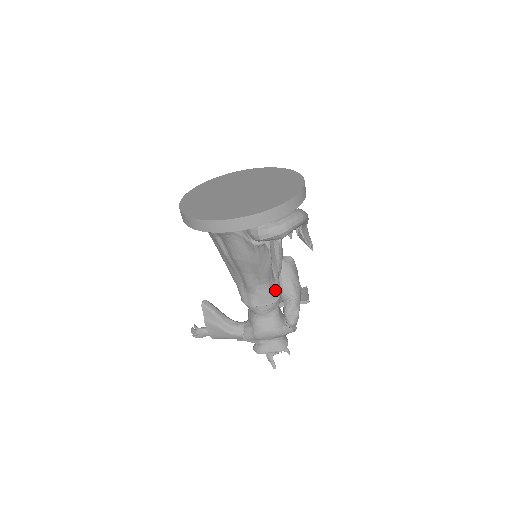
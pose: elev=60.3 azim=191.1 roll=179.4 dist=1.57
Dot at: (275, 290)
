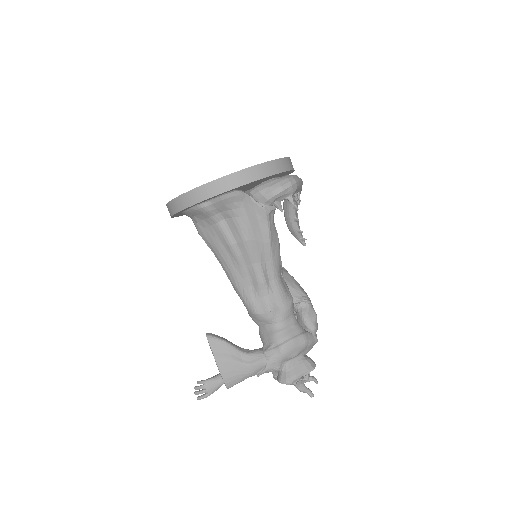
Dot at: (286, 289)
